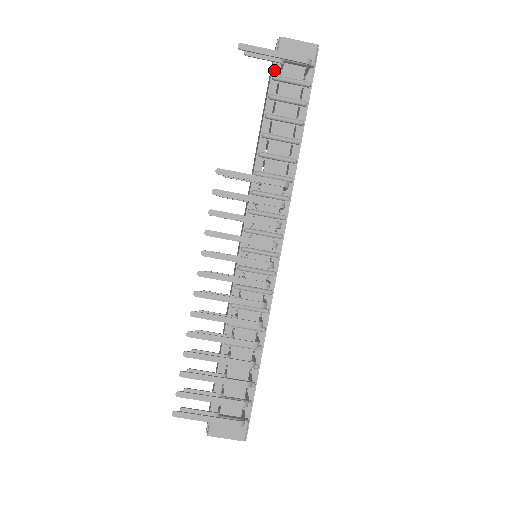
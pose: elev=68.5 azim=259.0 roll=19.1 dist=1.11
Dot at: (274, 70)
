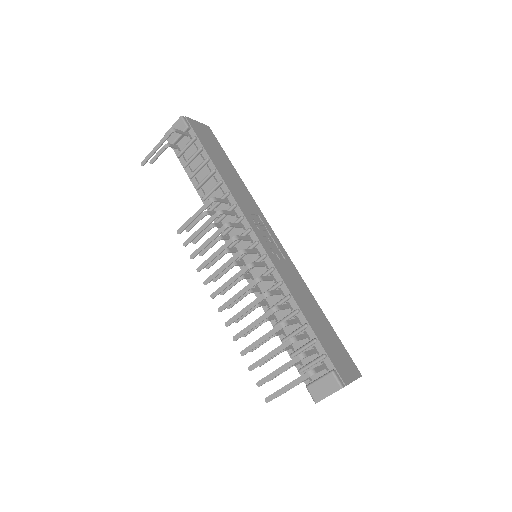
Dot at: (176, 153)
